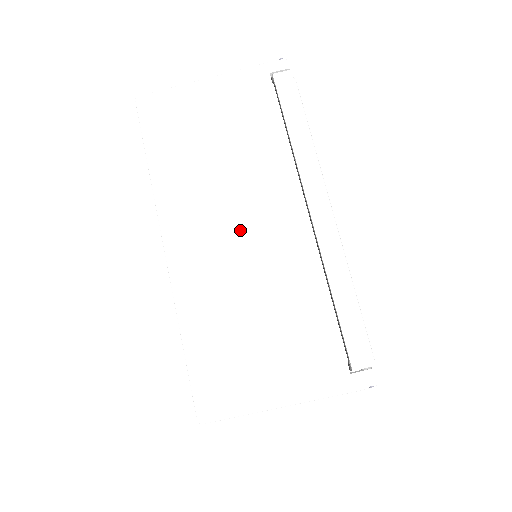
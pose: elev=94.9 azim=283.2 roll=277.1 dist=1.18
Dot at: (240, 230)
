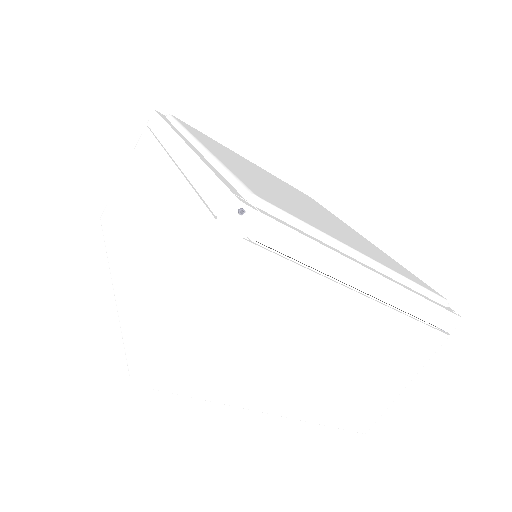
Dot at: (142, 217)
